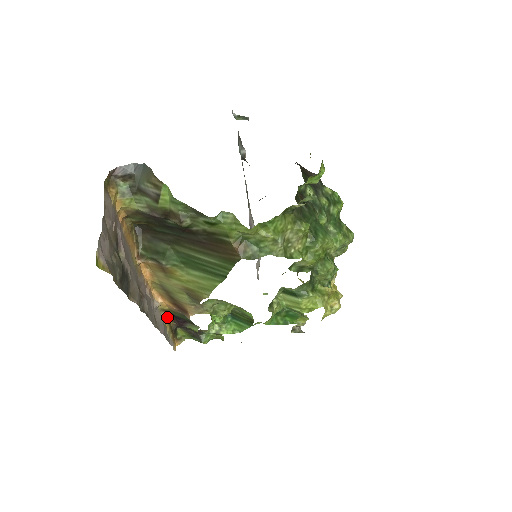
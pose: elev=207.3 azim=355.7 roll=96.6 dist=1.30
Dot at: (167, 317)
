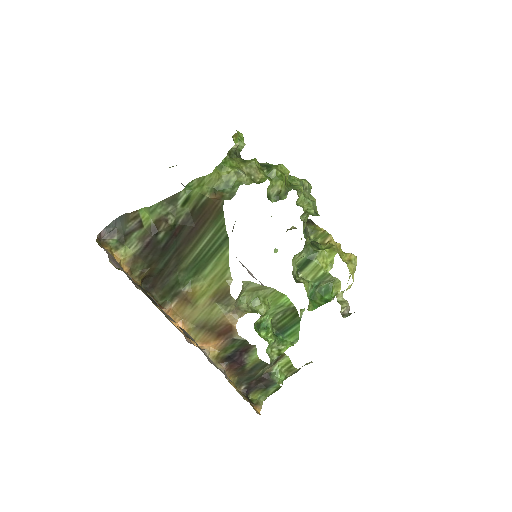
Dot at: (225, 367)
